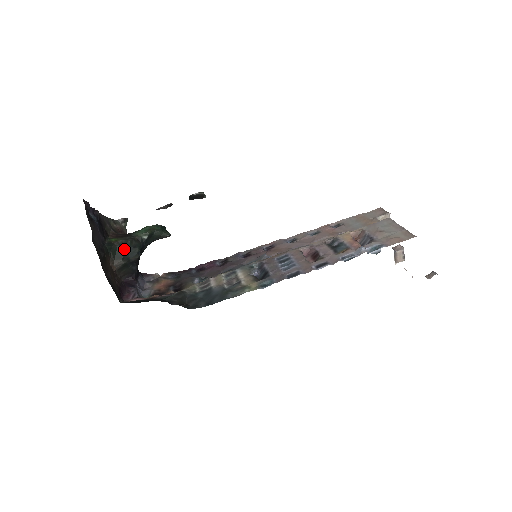
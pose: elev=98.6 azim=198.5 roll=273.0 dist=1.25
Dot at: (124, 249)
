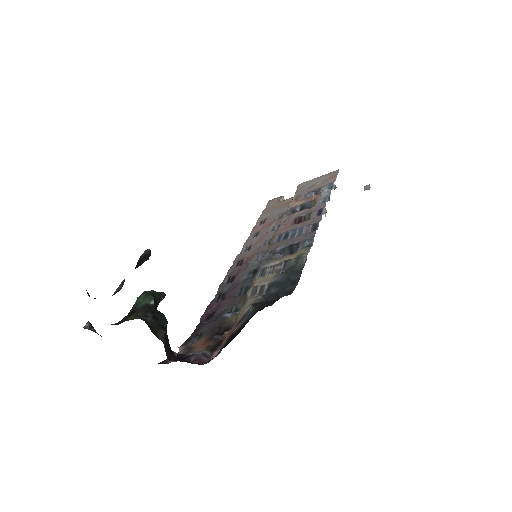
Dot at: (153, 317)
